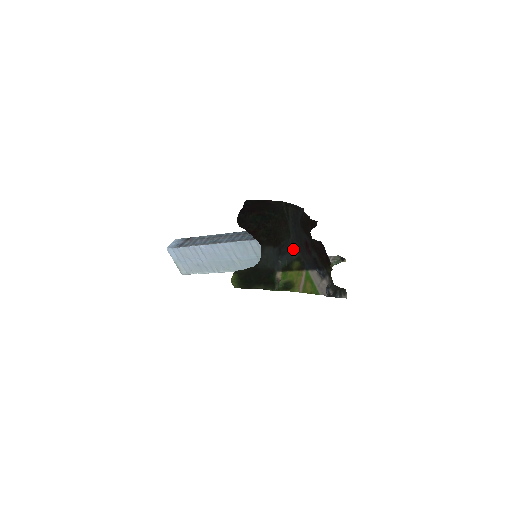
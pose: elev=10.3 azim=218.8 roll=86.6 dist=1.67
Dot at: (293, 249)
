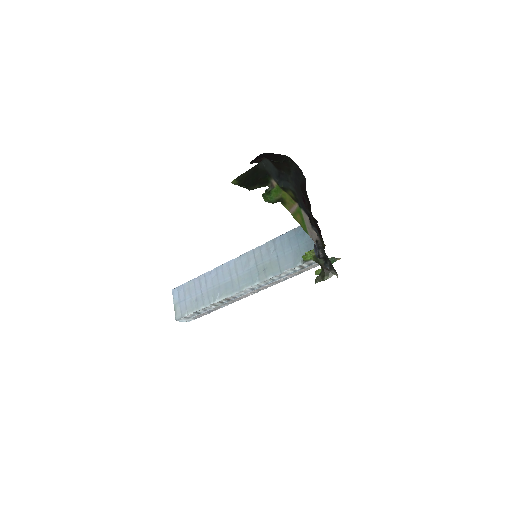
Dot at: (291, 183)
